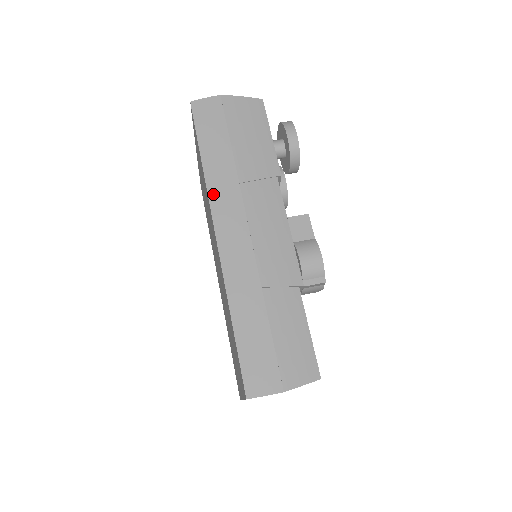
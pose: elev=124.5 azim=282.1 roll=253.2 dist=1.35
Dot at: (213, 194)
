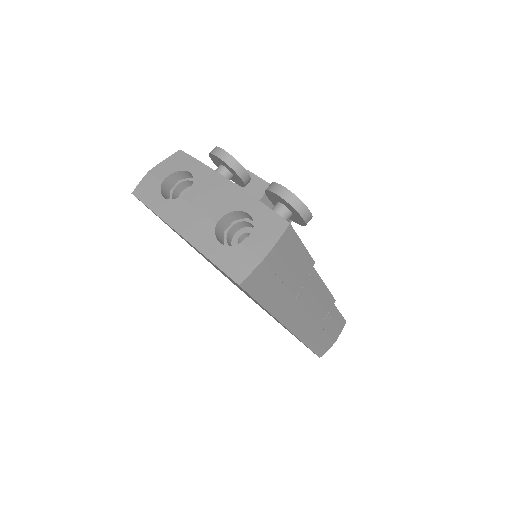
Dot at: (281, 317)
